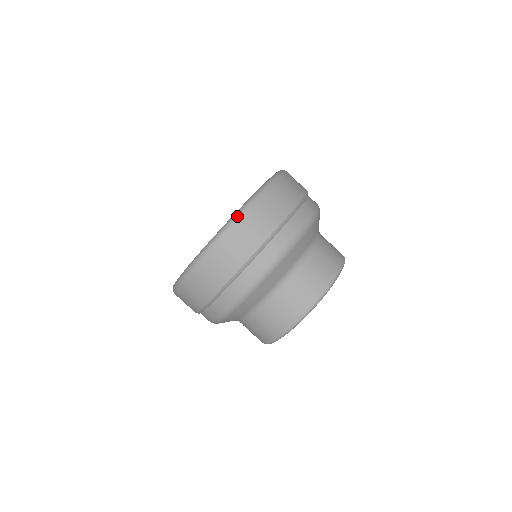
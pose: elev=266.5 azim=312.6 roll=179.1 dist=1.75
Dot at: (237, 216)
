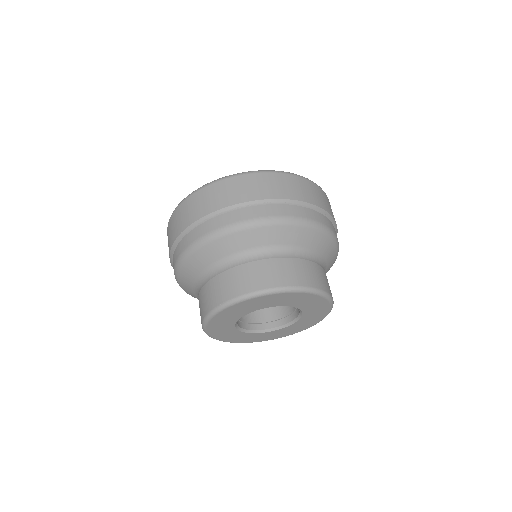
Dot at: (183, 200)
